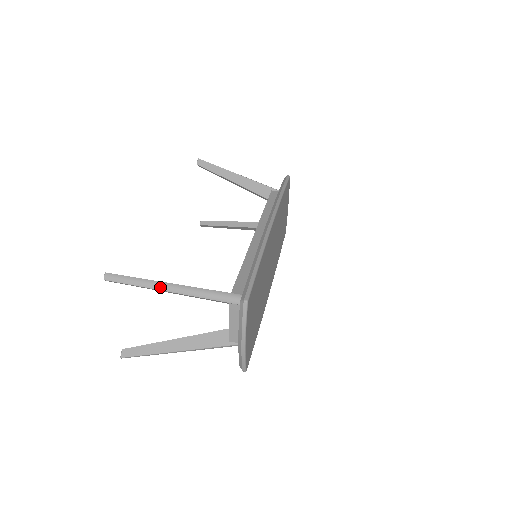
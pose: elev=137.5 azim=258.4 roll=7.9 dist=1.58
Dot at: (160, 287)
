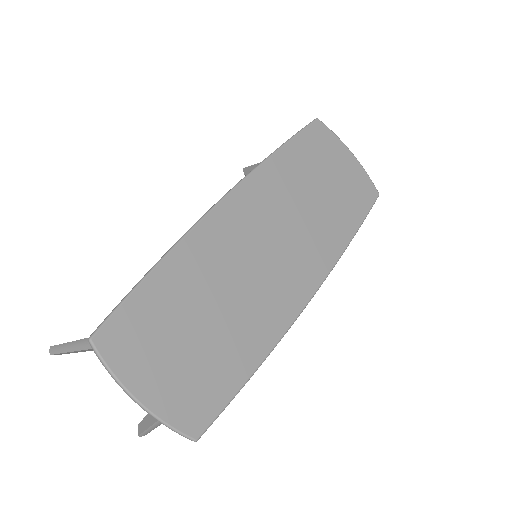
Dot at: (76, 347)
